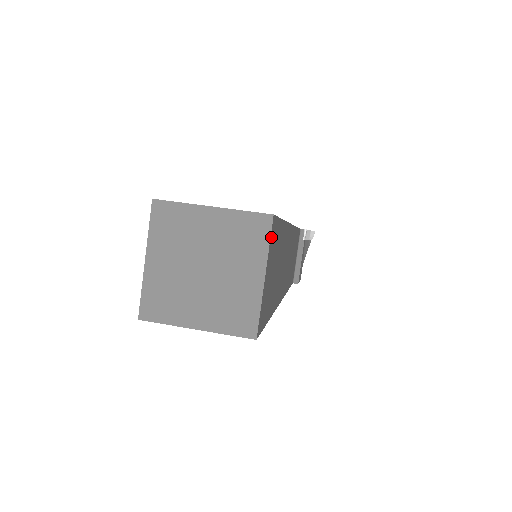
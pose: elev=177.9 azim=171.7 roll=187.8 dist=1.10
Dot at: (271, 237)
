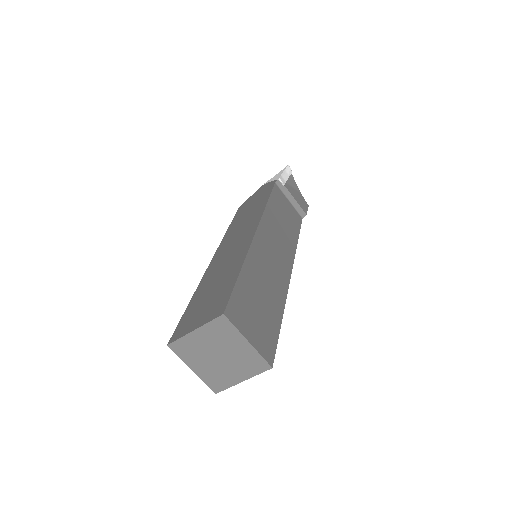
Dot at: (233, 321)
